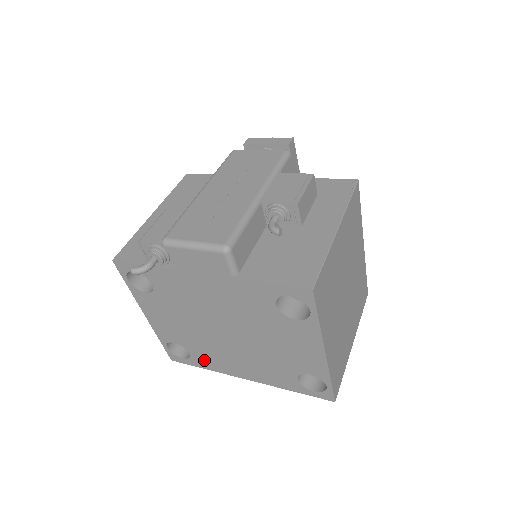
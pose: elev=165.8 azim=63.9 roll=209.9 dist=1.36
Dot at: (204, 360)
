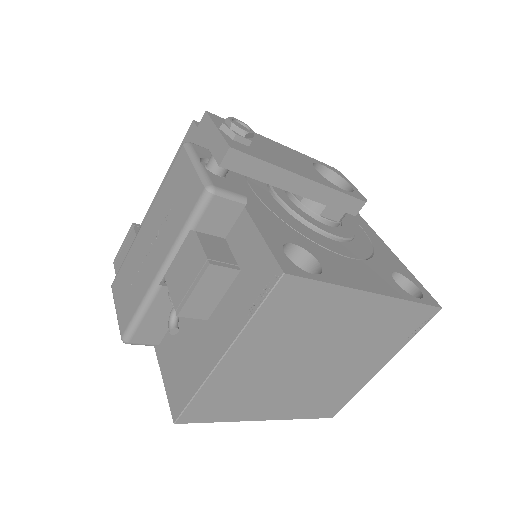
Dot at: occluded
